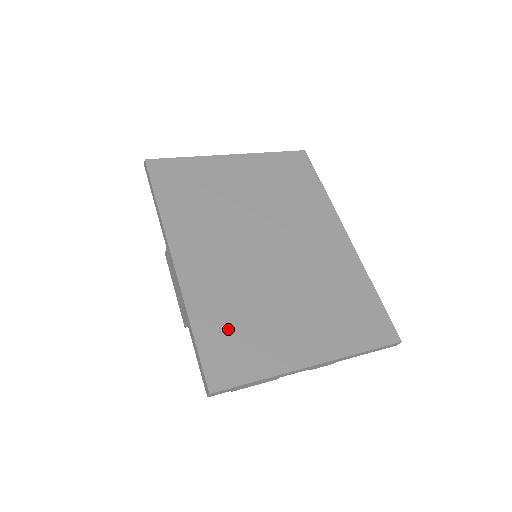
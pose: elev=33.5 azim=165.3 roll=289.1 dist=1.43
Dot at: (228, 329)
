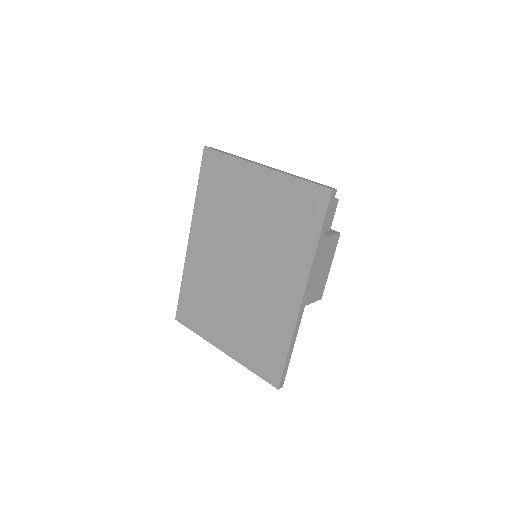
Dot at: (195, 298)
